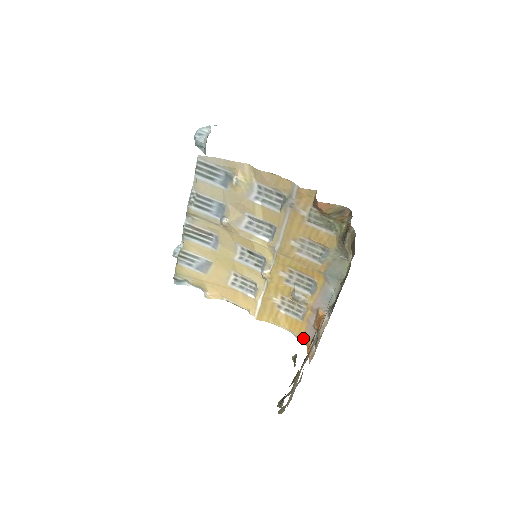
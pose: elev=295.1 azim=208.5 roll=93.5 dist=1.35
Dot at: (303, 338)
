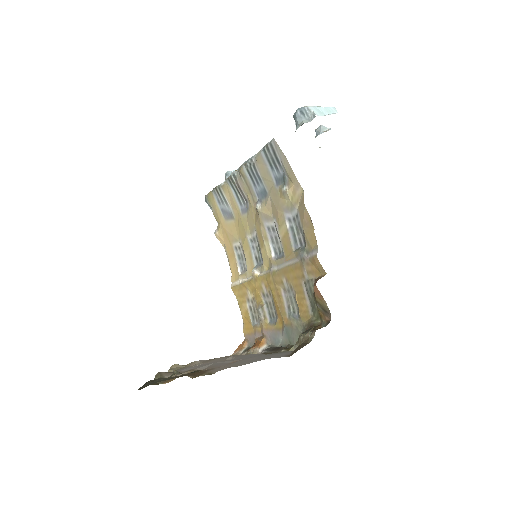
Dot at: (246, 335)
